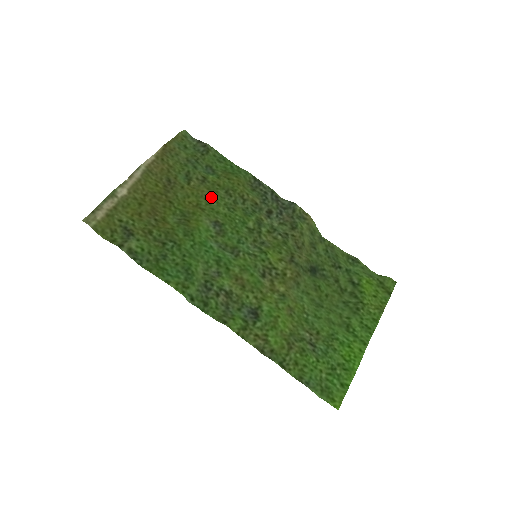
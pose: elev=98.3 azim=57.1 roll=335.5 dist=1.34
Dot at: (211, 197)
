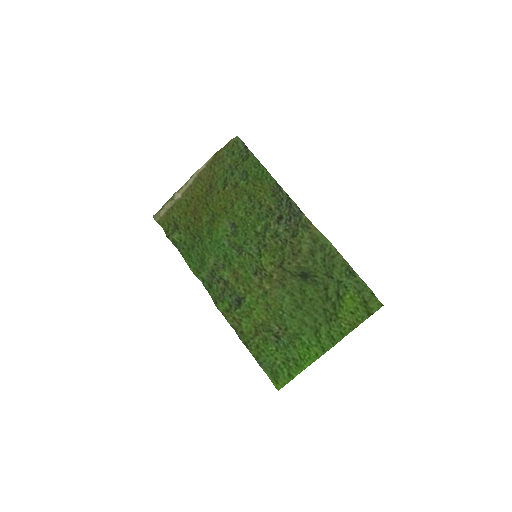
Dot at: (236, 202)
